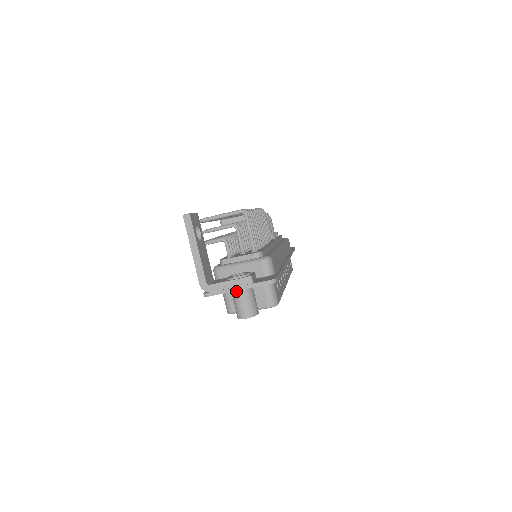
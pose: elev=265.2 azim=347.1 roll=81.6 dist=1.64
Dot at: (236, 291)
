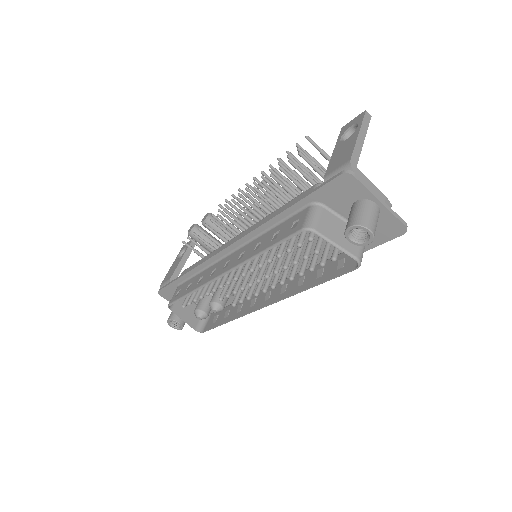
Dot at: (372, 201)
